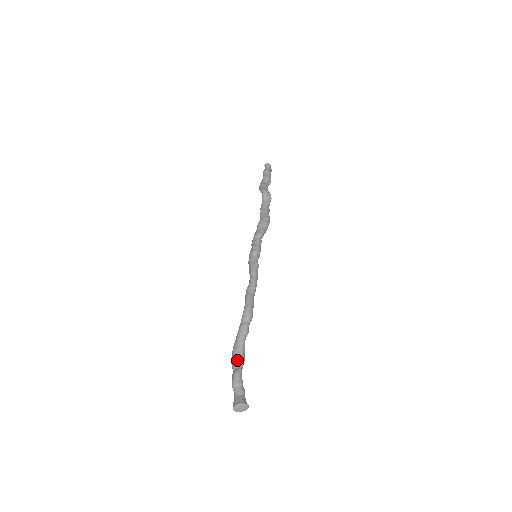
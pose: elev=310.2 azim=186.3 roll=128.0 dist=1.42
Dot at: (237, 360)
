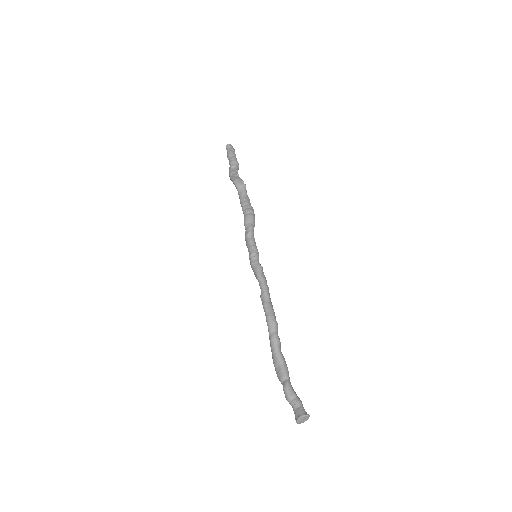
Dot at: (281, 373)
